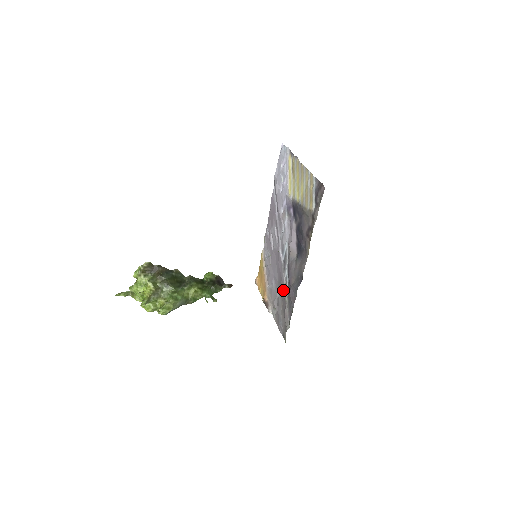
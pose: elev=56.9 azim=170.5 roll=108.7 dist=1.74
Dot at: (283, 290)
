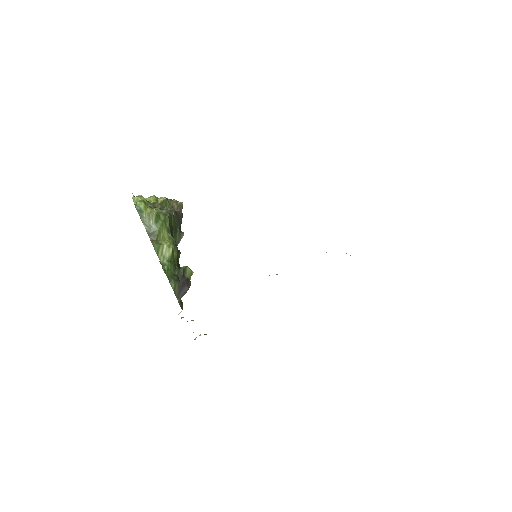
Dot at: occluded
